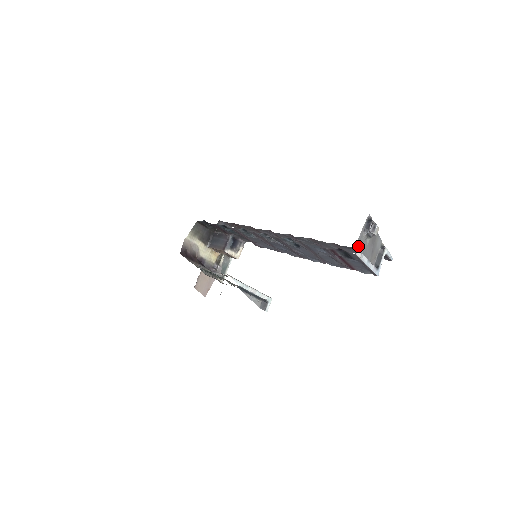
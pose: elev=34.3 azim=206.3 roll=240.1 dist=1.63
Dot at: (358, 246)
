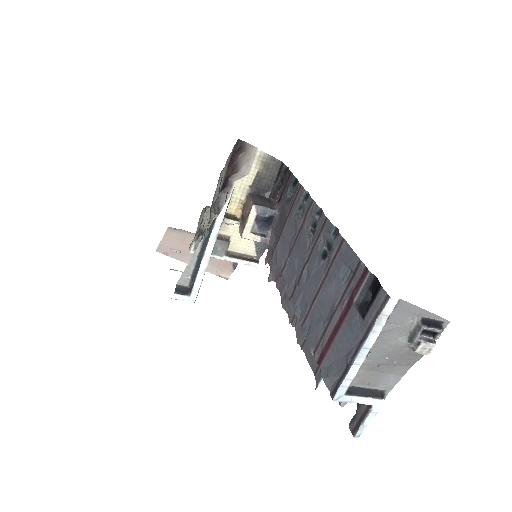
Dot at: (396, 310)
